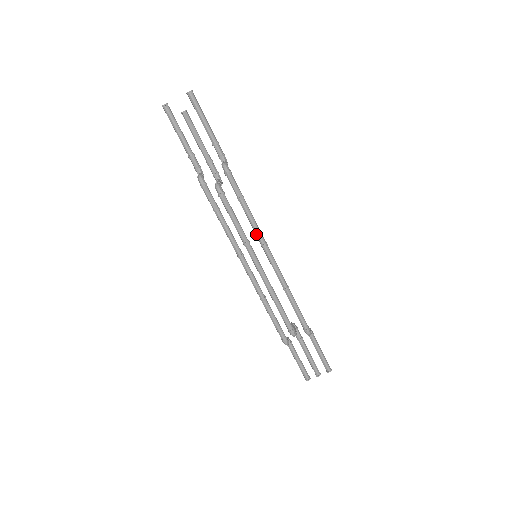
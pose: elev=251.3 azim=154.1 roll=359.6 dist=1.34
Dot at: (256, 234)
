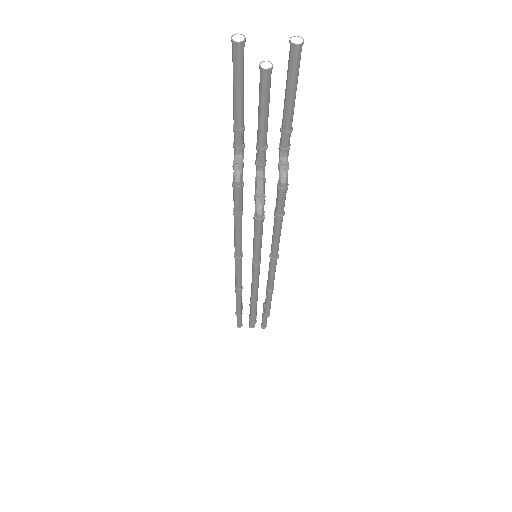
Dot at: (272, 247)
